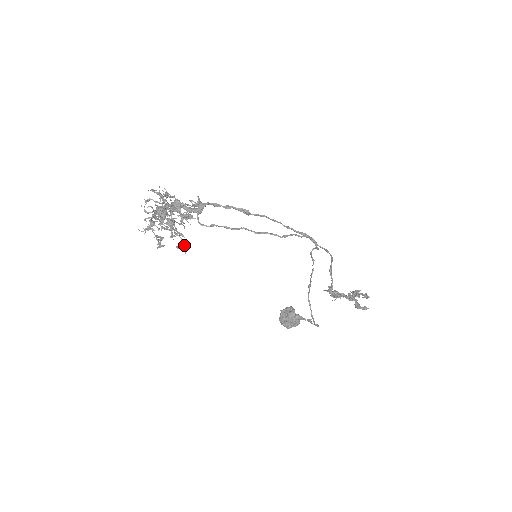
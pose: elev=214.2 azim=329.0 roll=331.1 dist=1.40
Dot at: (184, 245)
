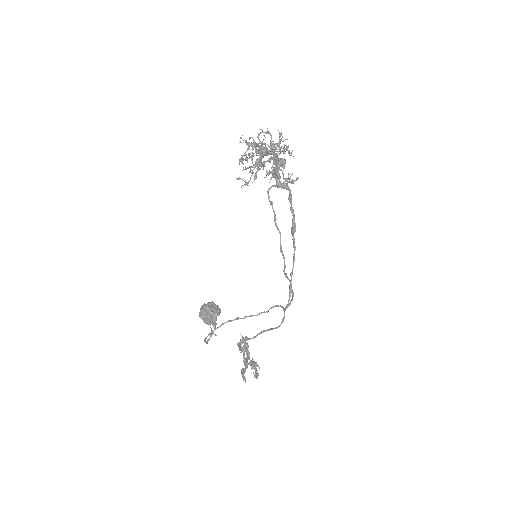
Dot at: (246, 184)
